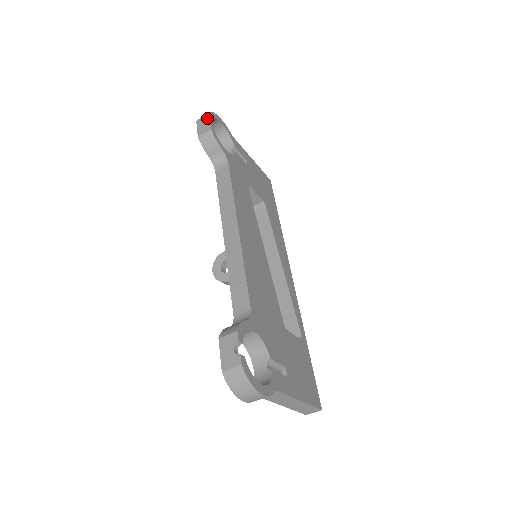
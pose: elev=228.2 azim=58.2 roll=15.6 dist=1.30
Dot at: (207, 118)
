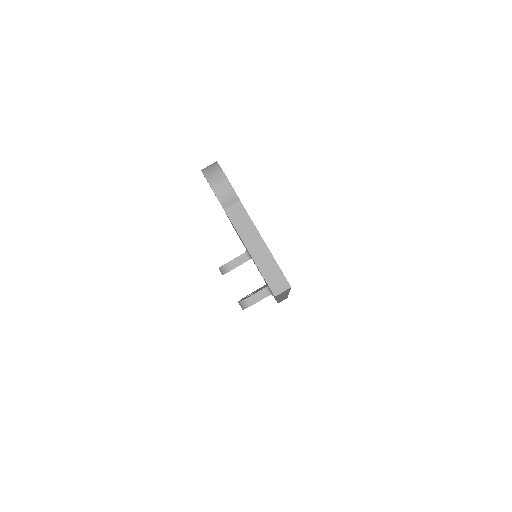
Dot at: occluded
